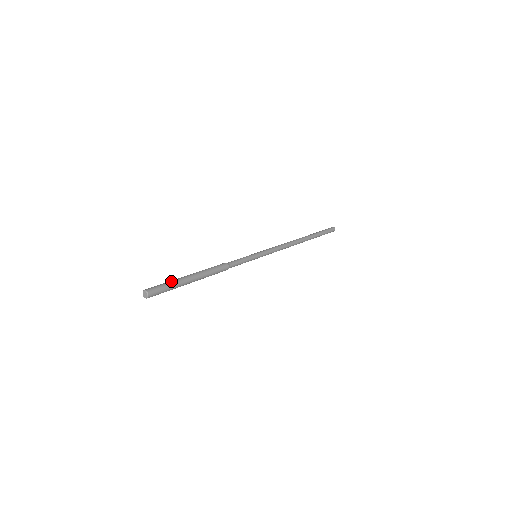
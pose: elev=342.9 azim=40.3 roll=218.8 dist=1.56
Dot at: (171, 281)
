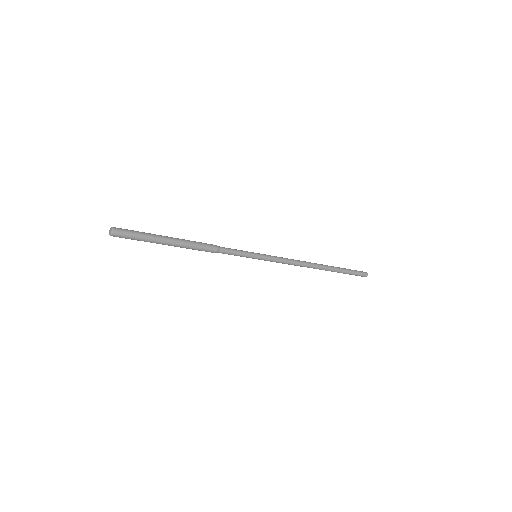
Dot at: (144, 232)
